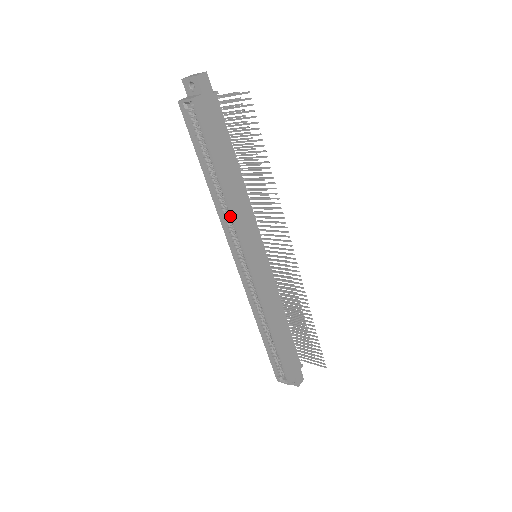
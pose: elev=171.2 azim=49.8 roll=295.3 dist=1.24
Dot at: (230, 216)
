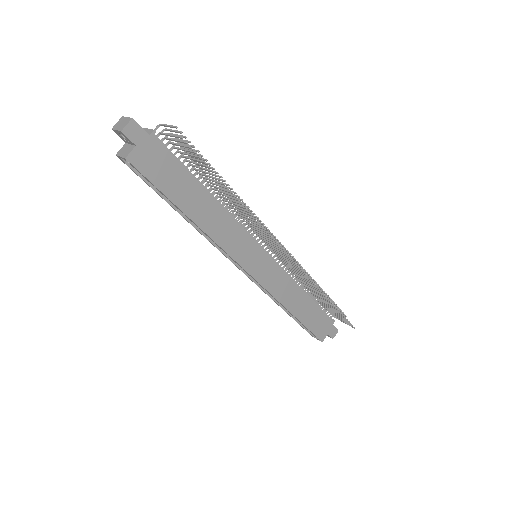
Dot at: occluded
